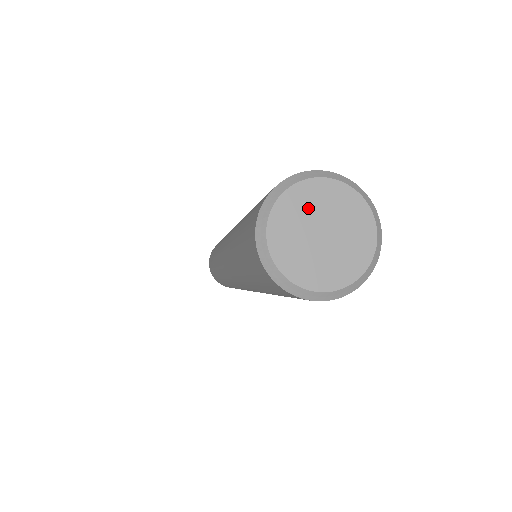
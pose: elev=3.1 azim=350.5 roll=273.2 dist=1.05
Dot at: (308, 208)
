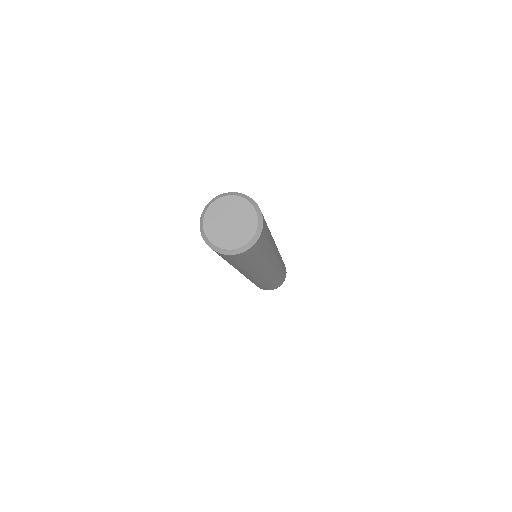
Dot at: (216, 219)
